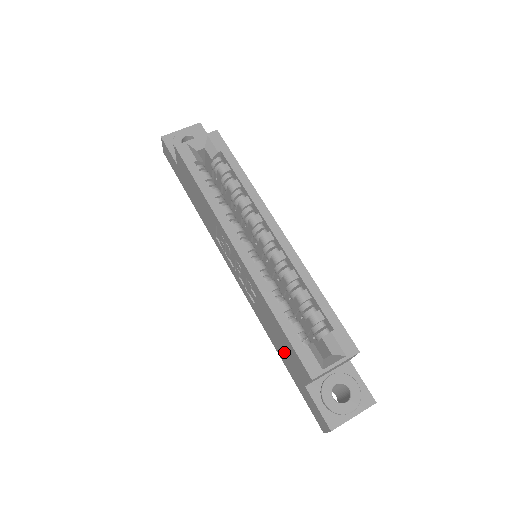
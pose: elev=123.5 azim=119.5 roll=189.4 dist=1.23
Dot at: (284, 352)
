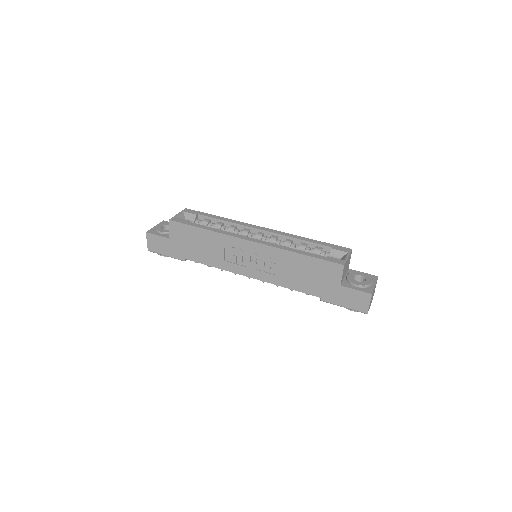
Dot at: (315, 280)
